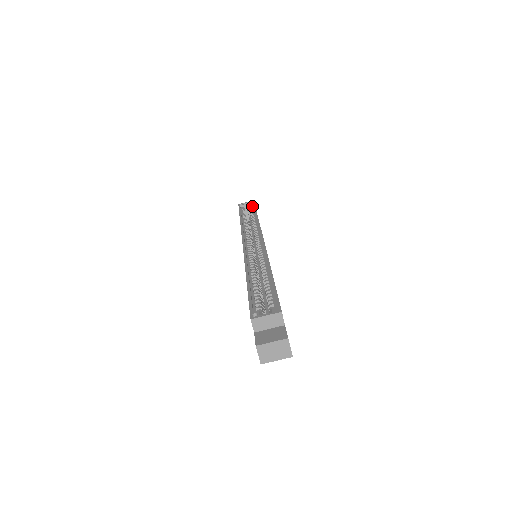
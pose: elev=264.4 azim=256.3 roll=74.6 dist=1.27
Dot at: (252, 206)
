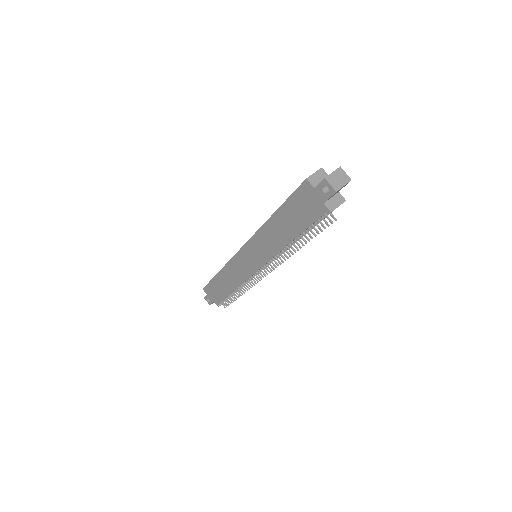
Dot at: occluded
